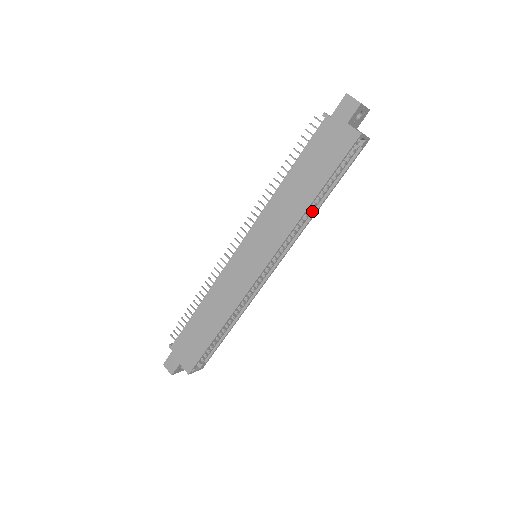
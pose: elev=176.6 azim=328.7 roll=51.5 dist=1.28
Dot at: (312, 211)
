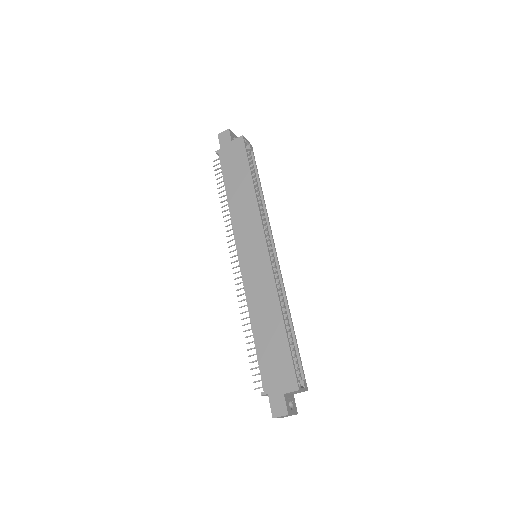
Dot at: (261, 201)
